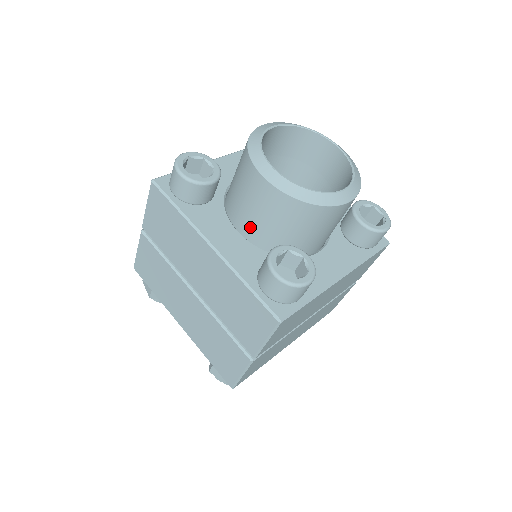
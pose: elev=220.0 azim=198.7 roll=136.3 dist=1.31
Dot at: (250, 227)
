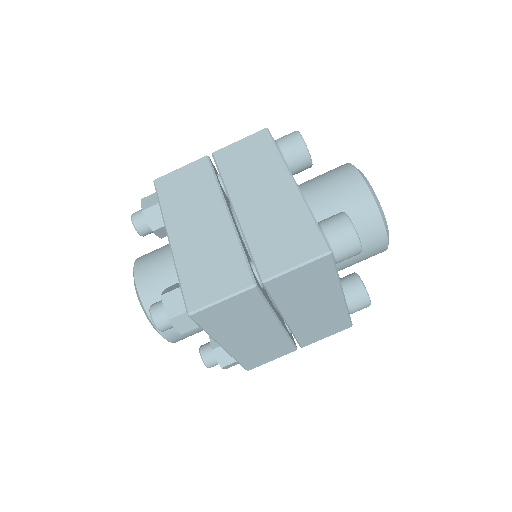
Dot at: (317, 203)
